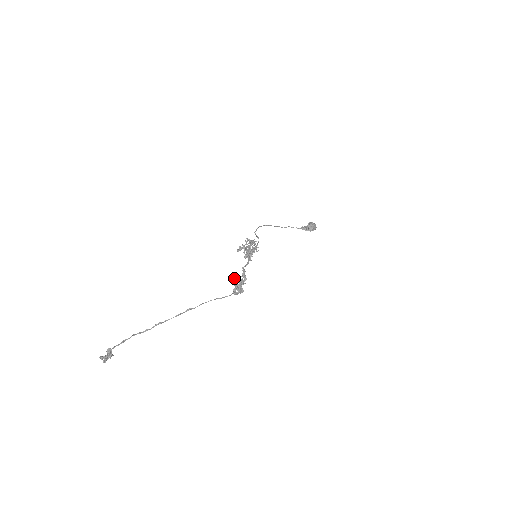
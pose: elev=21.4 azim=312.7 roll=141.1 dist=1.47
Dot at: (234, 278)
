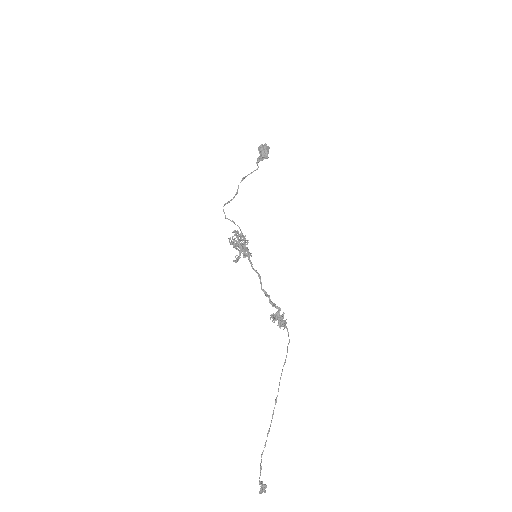
Dot at: (270, 319)
